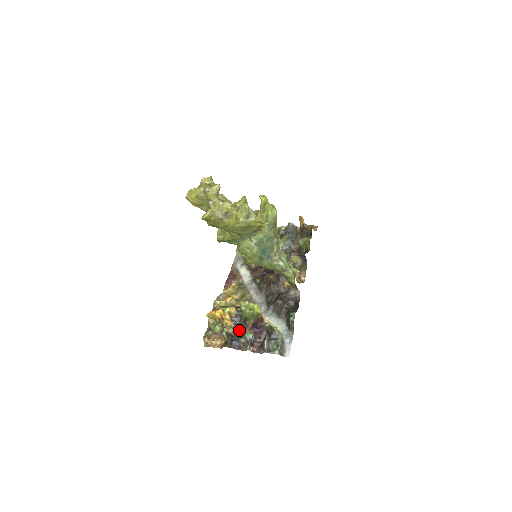
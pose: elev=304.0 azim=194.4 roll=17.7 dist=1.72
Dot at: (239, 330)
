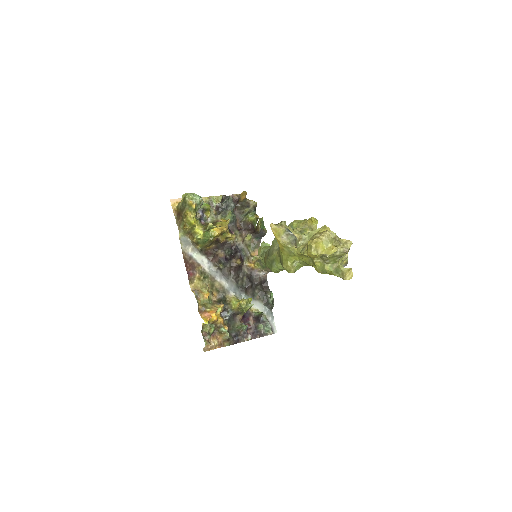
Dot at: (231, 324)
